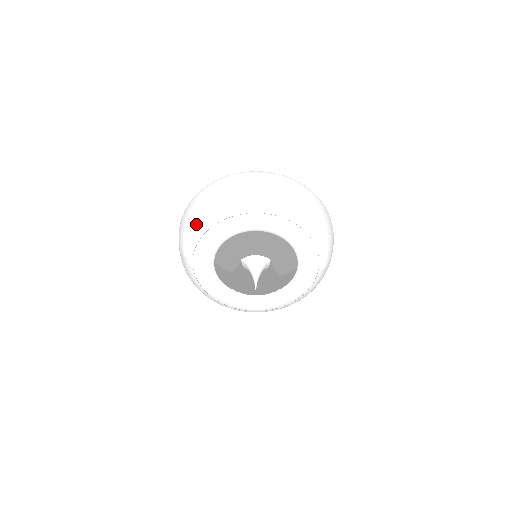
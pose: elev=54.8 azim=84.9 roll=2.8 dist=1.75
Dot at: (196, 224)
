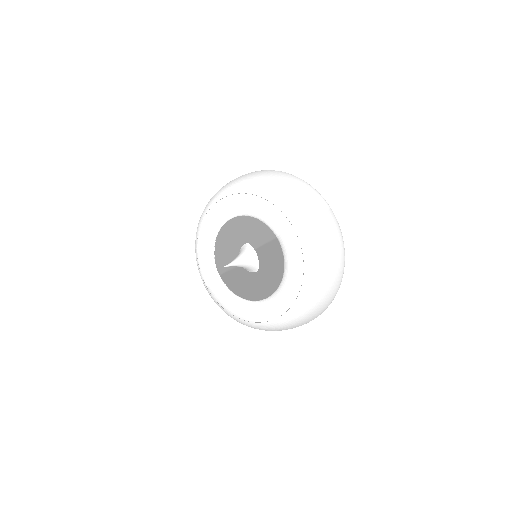
Dot at: (195, 252)
